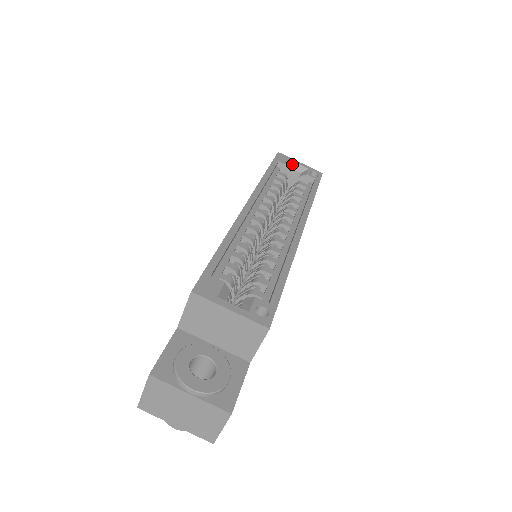
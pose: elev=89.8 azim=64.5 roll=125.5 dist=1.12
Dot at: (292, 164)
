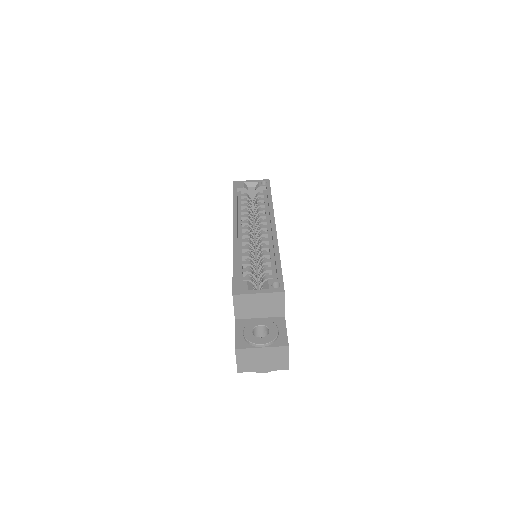
Dot at: (247, 184)
